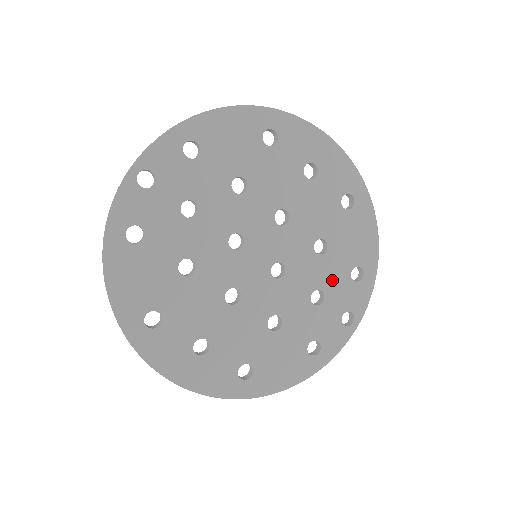
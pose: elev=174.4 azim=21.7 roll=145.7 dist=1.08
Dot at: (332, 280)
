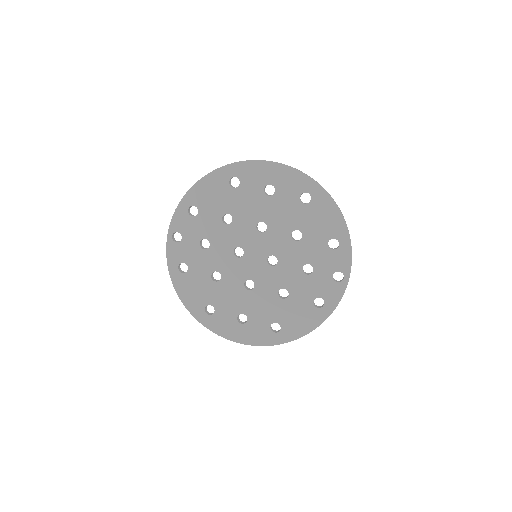
Dot at: (315, 254)
